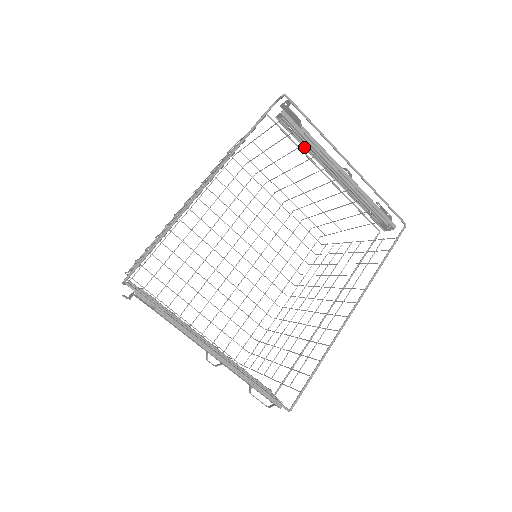
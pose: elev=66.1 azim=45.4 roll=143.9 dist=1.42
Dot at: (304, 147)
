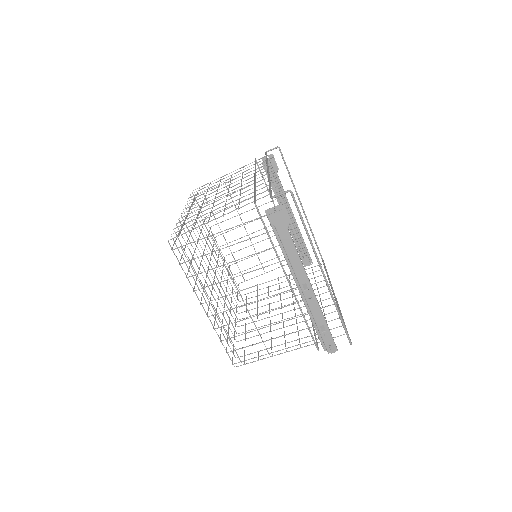
Dot at: (273, 190)
